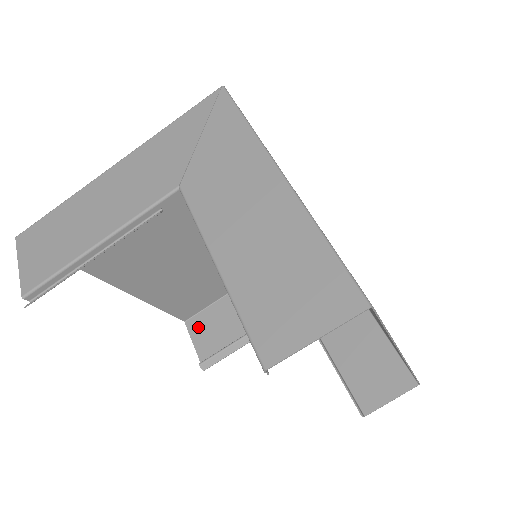
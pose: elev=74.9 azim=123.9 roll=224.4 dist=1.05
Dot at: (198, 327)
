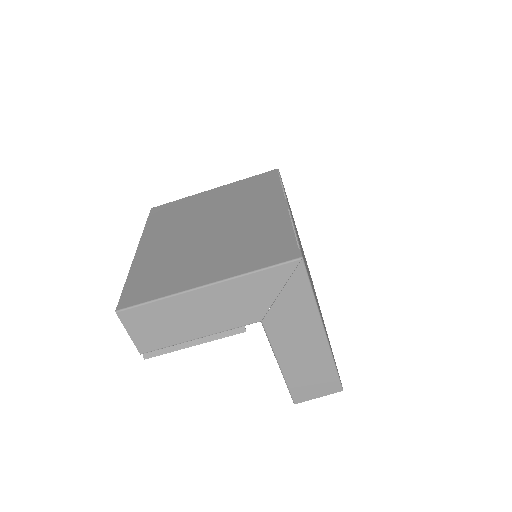
Dot at: occluded
